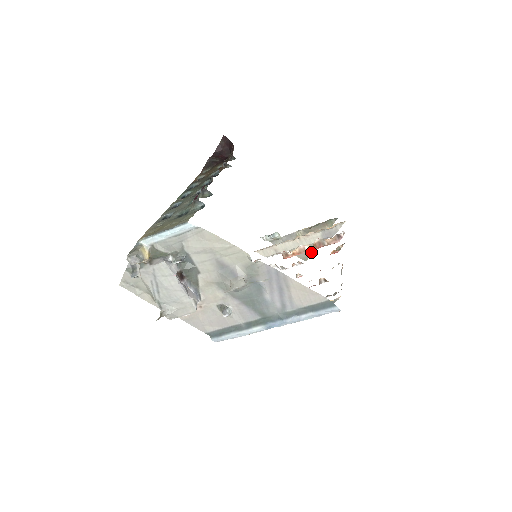
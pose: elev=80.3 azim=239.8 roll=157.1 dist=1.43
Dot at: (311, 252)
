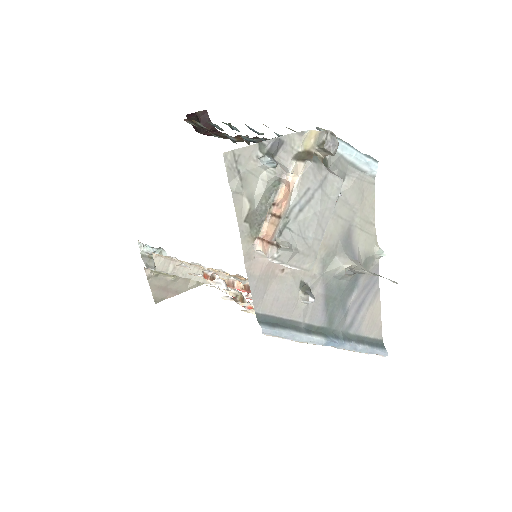
Dot at: (169, 296)
